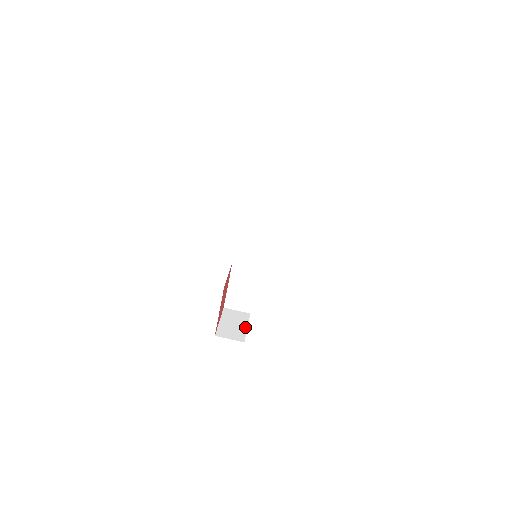
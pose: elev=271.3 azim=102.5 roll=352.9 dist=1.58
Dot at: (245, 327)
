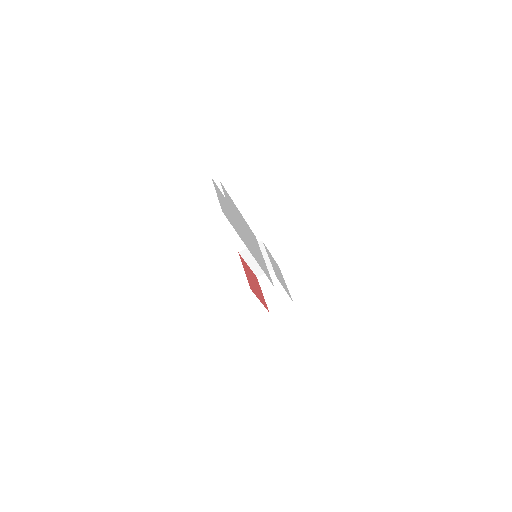
Dot at: occluded
